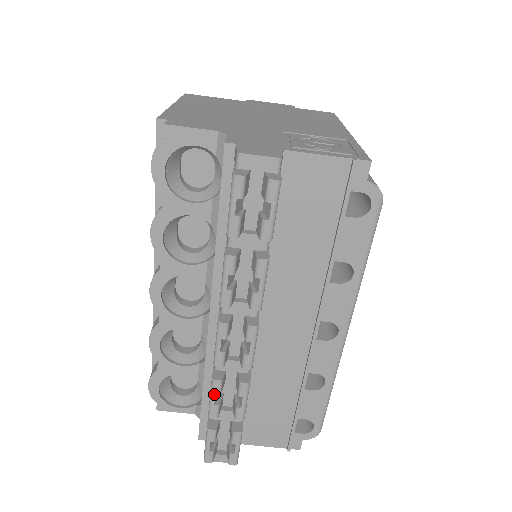
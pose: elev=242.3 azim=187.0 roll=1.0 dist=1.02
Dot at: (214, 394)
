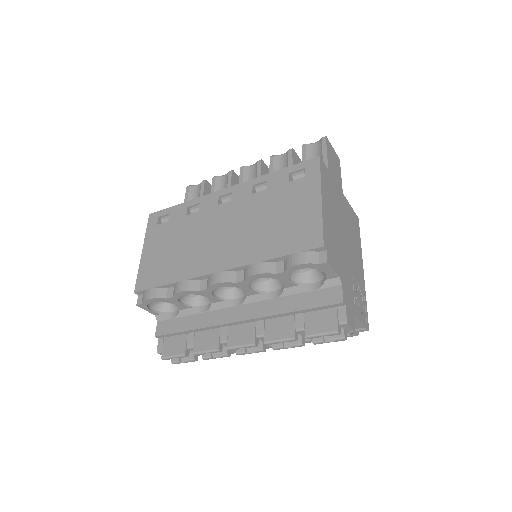
Dot at: (210, 352)
